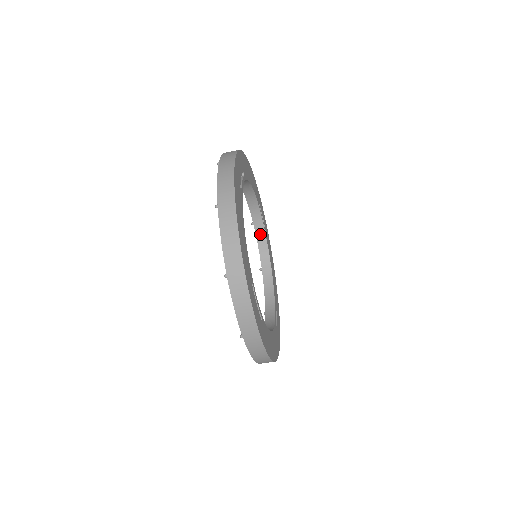
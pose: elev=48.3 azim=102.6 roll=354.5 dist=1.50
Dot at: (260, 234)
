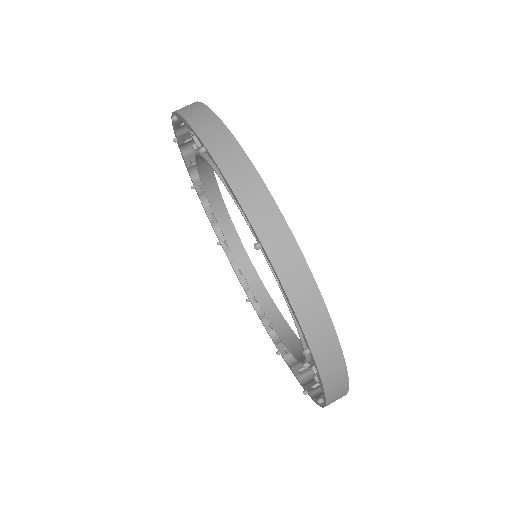
Dot at: (284, 332)
